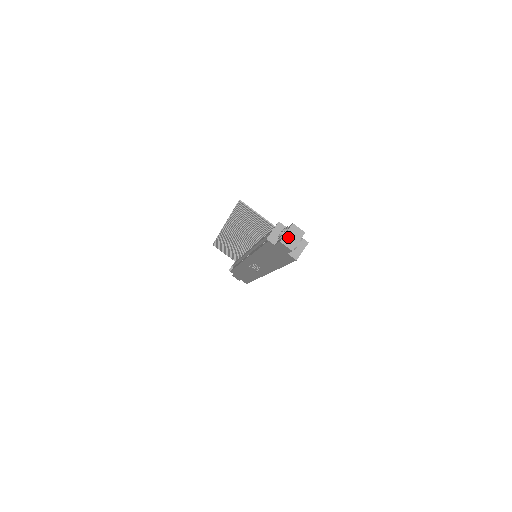
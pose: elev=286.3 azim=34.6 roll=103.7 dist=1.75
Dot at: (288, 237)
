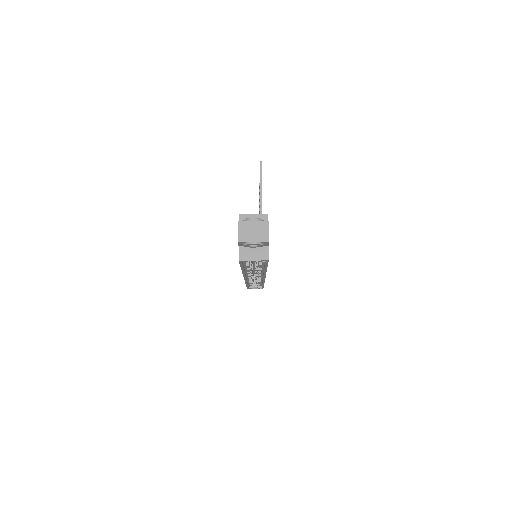
Dot at: (249, 226)
